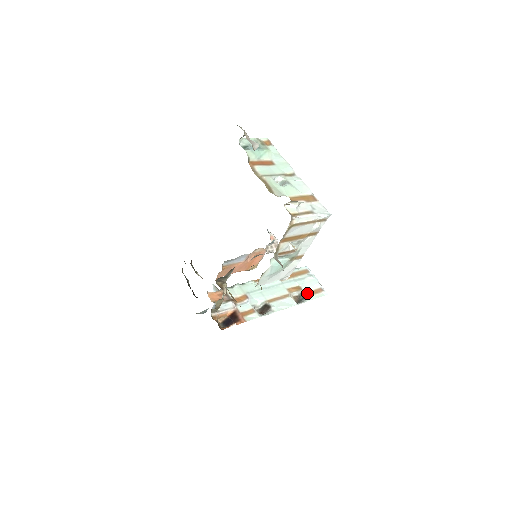
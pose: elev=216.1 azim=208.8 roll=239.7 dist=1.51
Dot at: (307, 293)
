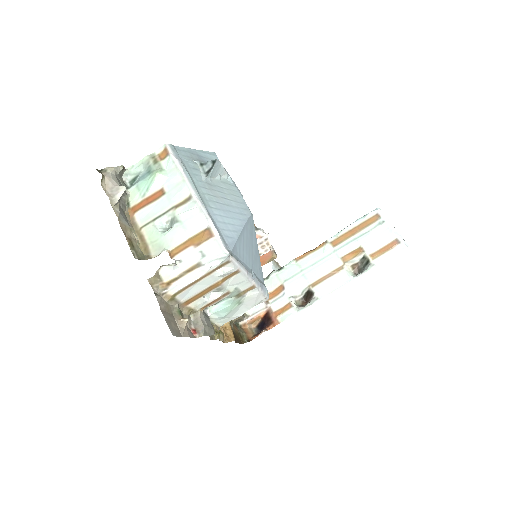
Dot at: (371, 255)
